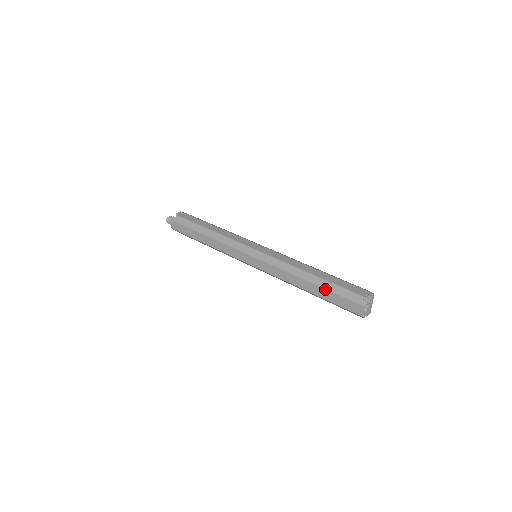
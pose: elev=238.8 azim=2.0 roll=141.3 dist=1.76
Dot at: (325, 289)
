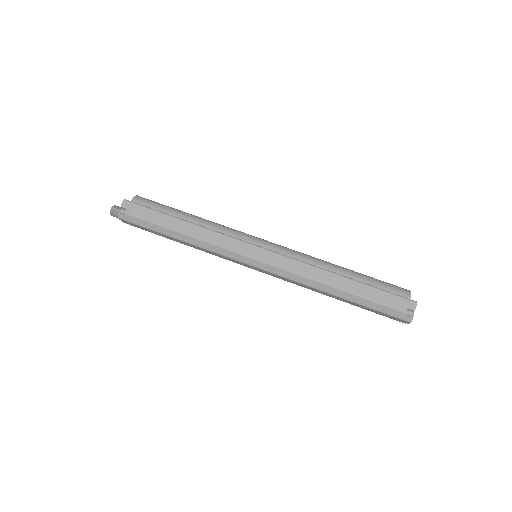
Dot at: (358, 305)
